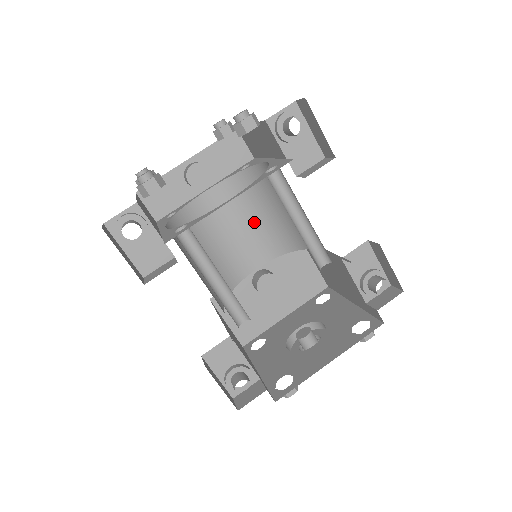
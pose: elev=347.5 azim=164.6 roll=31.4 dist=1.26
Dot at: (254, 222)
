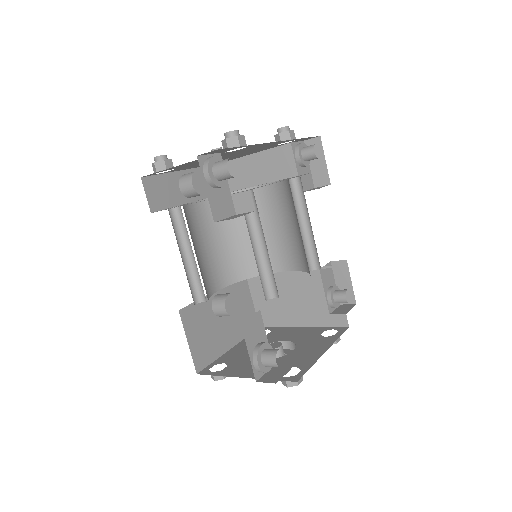
Dot at: (225, 243)
